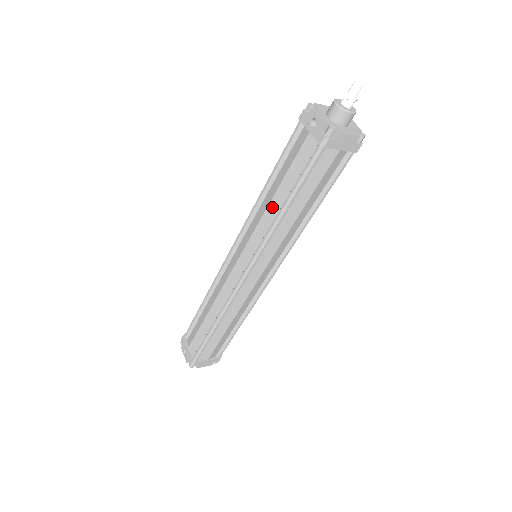
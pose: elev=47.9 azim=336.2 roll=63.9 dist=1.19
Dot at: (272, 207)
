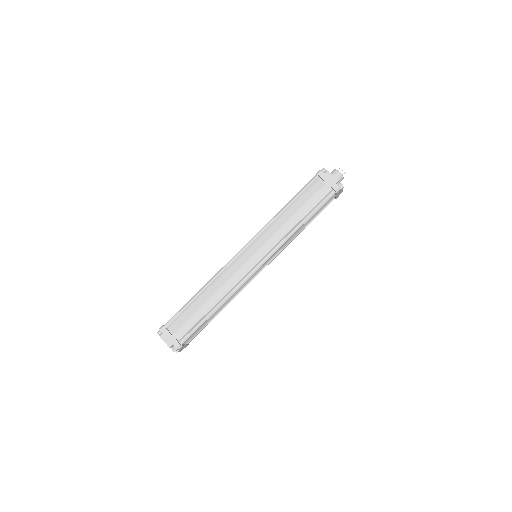
Dot at: occluded
